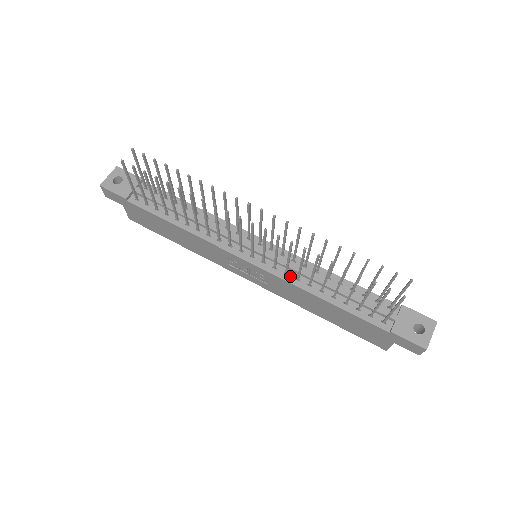
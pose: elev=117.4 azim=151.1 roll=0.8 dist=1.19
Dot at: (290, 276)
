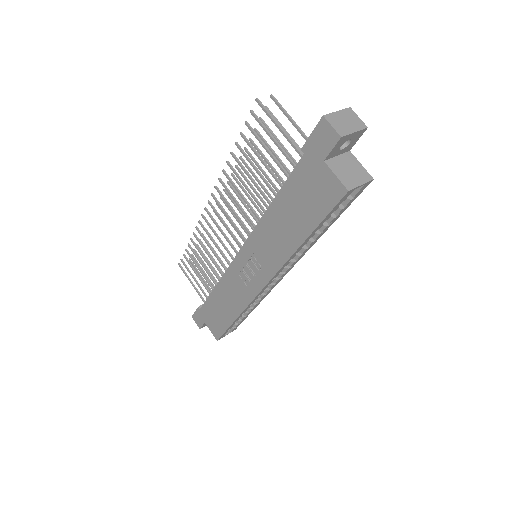
Dot at: occluded
